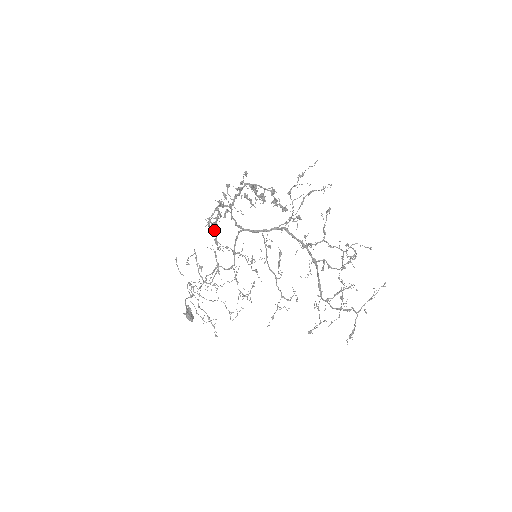
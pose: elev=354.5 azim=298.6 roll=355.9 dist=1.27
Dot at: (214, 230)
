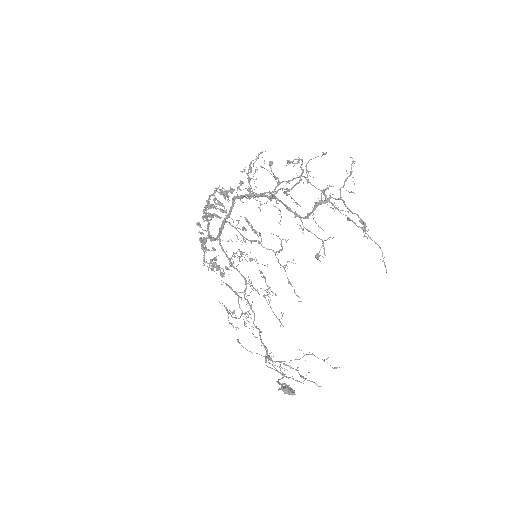
Dot at: occluded
